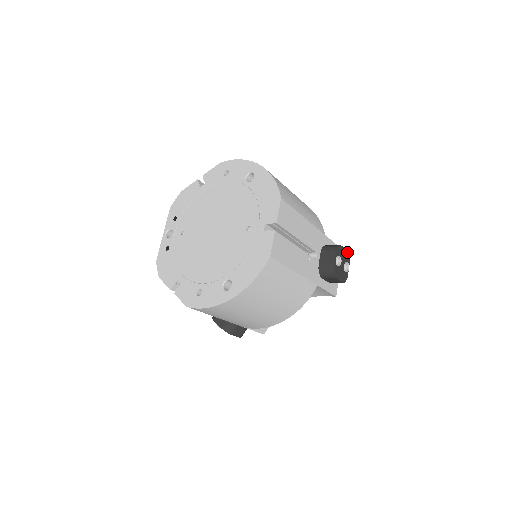
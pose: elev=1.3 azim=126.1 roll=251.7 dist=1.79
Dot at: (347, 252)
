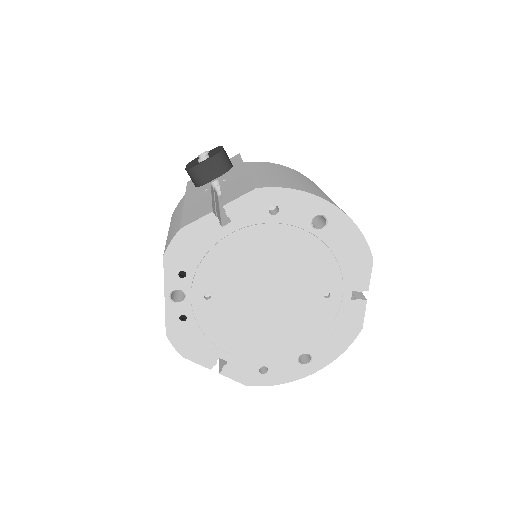
Dot at: occluded
